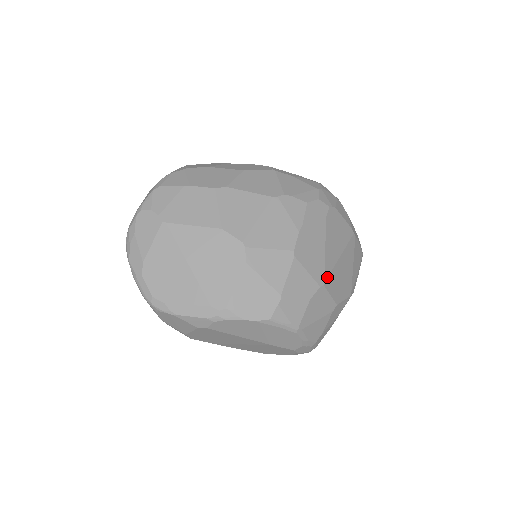
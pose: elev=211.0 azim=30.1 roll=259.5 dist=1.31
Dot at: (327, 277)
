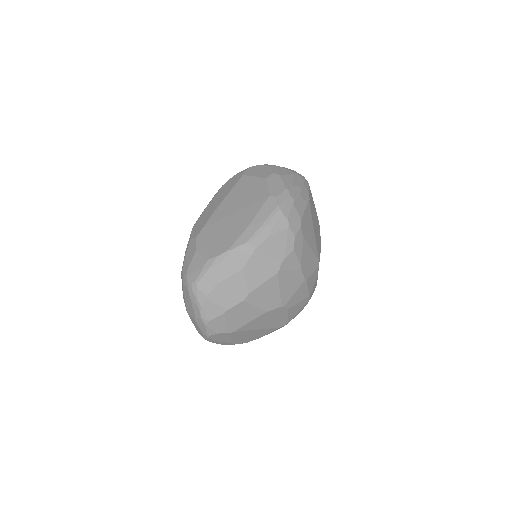
Dot at: (318, 256)
